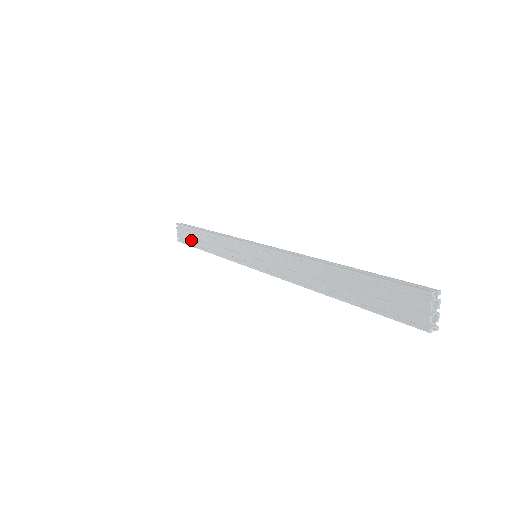
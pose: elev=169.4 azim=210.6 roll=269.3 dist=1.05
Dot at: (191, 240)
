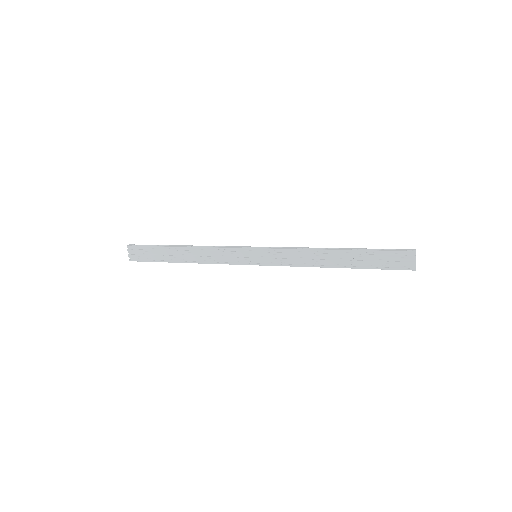
Dot at: (157, 257)
